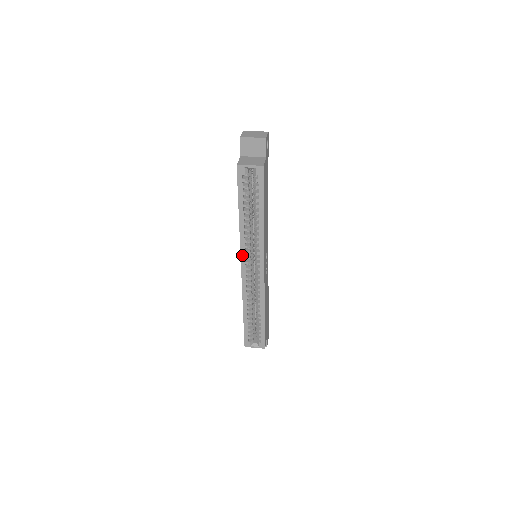
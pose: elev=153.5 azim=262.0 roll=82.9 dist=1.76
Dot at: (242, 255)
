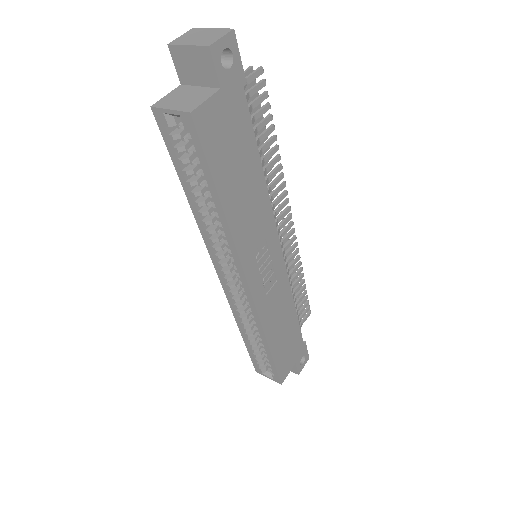
Dot at: (213, 259)
